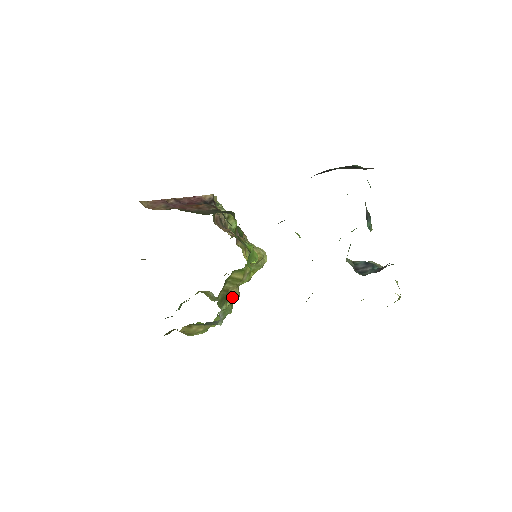
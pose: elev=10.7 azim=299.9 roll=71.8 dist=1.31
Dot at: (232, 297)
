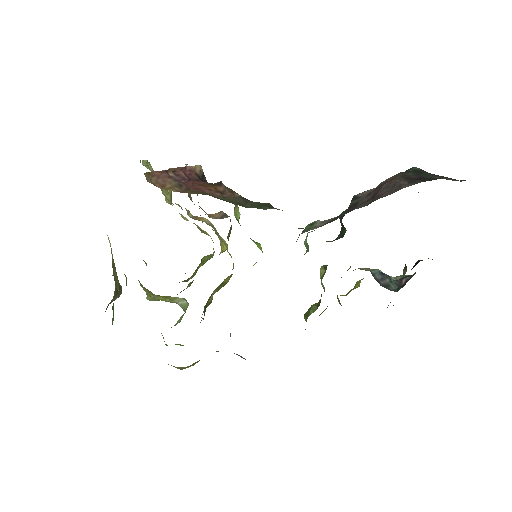
Dot at: (207, 304)
